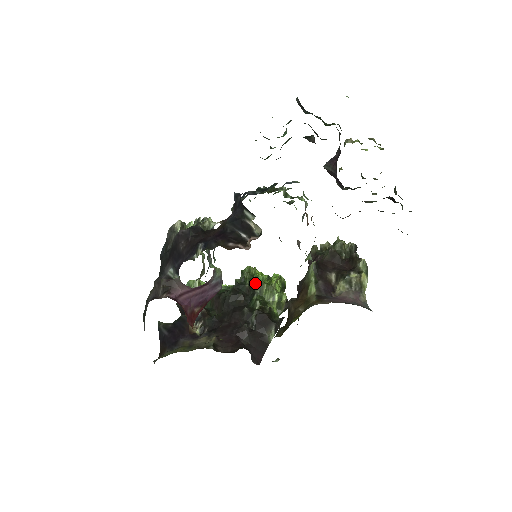
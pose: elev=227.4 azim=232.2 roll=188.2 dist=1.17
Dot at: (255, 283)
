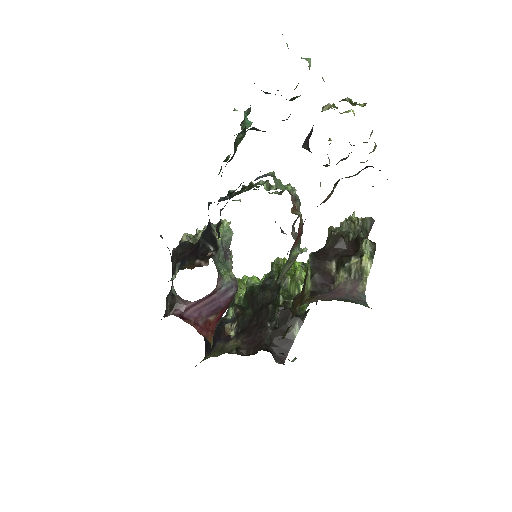
Dot at: occluded
